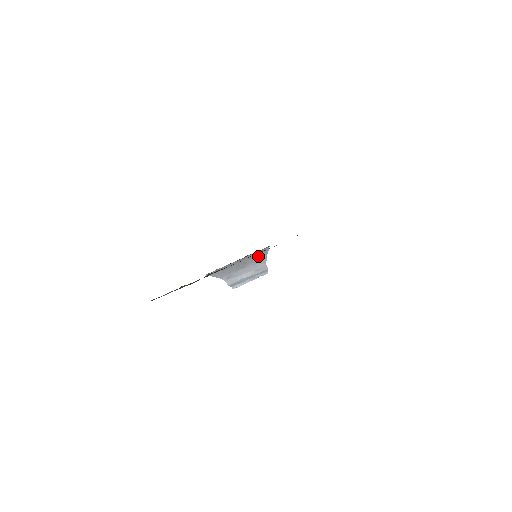
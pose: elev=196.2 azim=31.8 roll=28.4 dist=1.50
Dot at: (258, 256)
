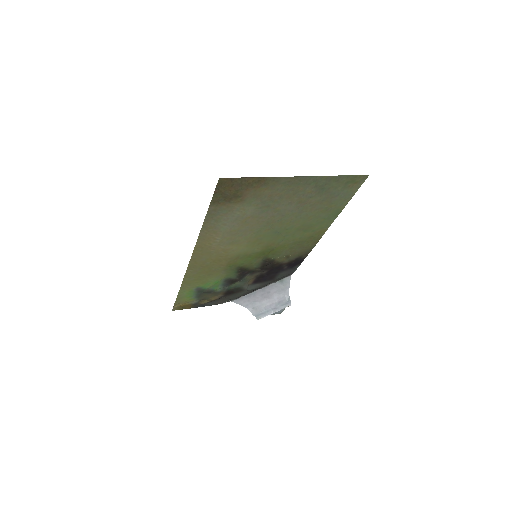
Dot at: (281, 286)
